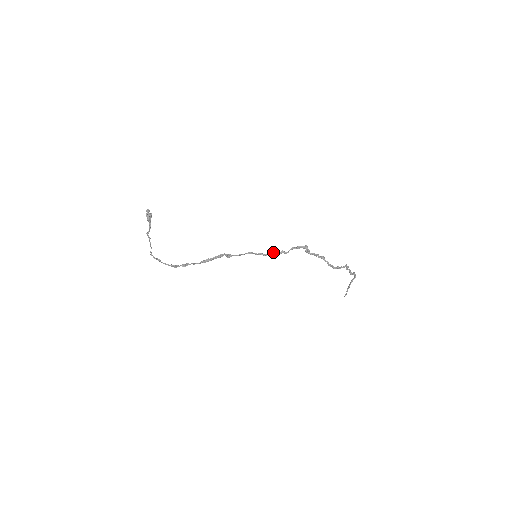
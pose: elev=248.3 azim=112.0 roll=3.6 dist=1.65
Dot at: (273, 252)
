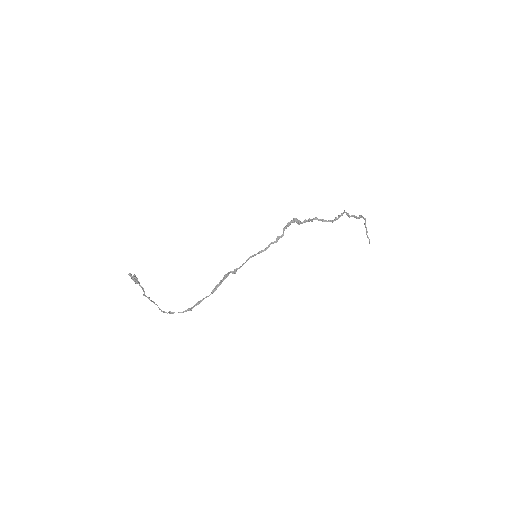
Dot at: (270, 243)
